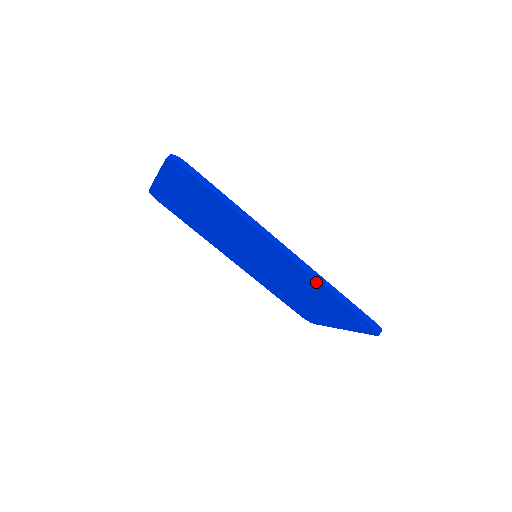
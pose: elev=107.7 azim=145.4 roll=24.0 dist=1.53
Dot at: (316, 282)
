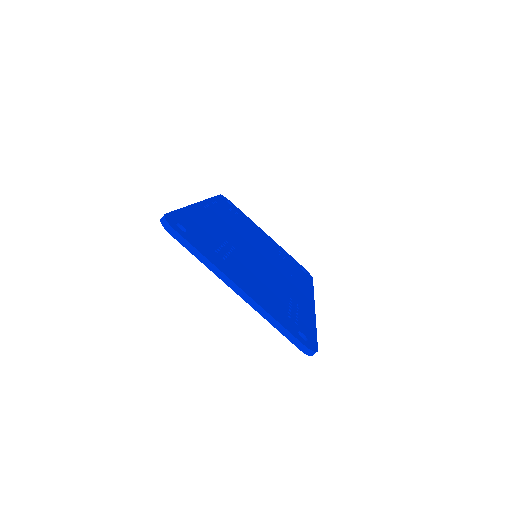
Dot at: occluded
